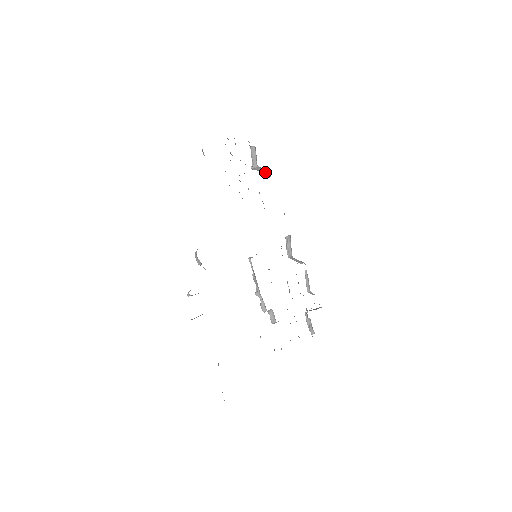
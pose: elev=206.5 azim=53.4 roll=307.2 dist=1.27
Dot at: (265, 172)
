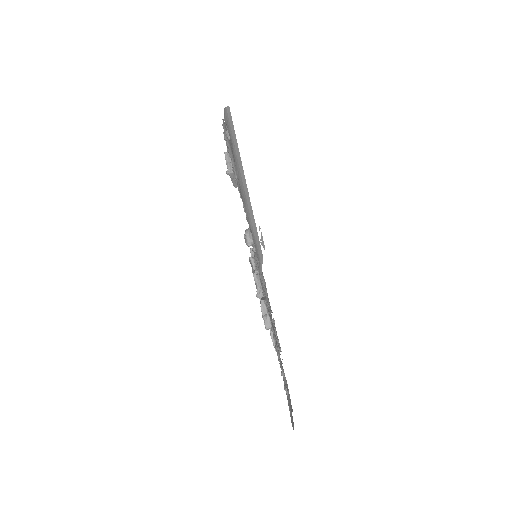
Dot at: occluded
